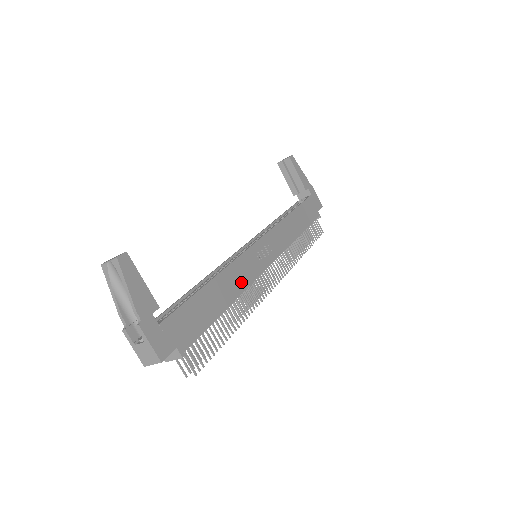
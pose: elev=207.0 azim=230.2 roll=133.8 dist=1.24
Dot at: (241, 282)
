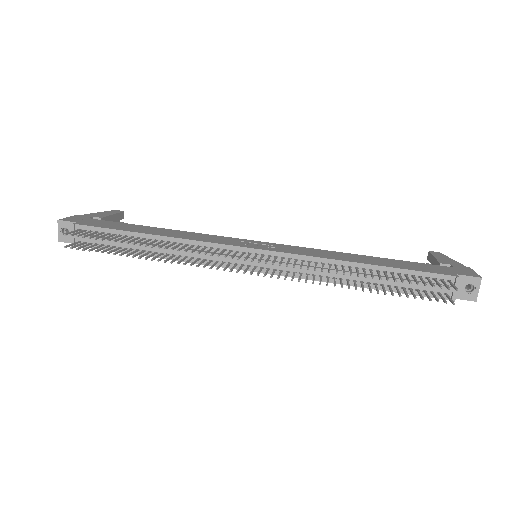
Dot at: (193, 238)
